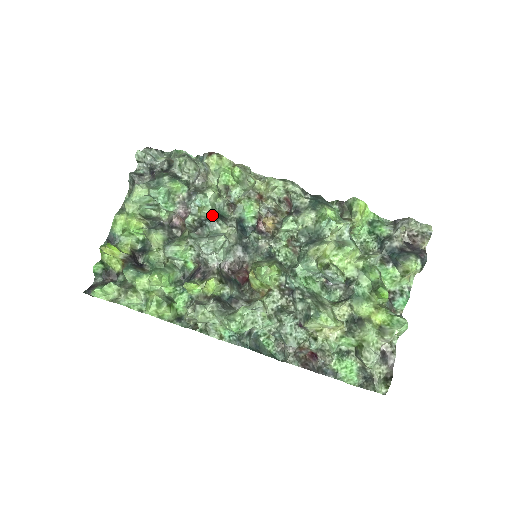
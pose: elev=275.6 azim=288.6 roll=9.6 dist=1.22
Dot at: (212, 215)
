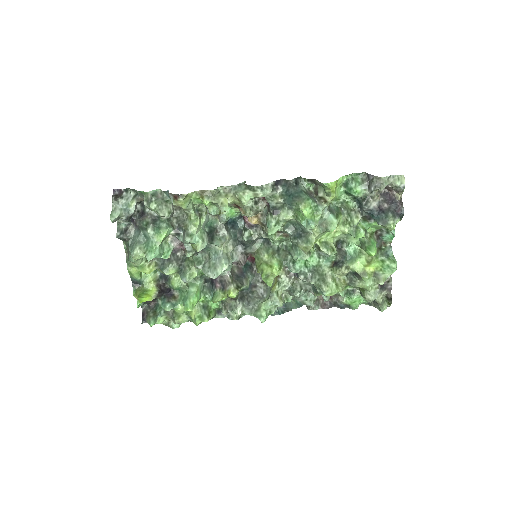
Dot at: (205, 245)
